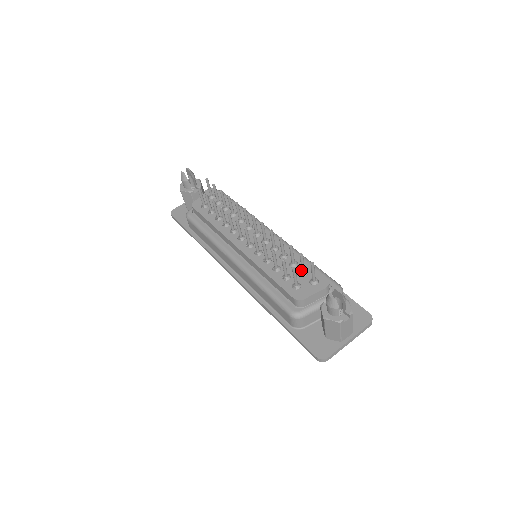
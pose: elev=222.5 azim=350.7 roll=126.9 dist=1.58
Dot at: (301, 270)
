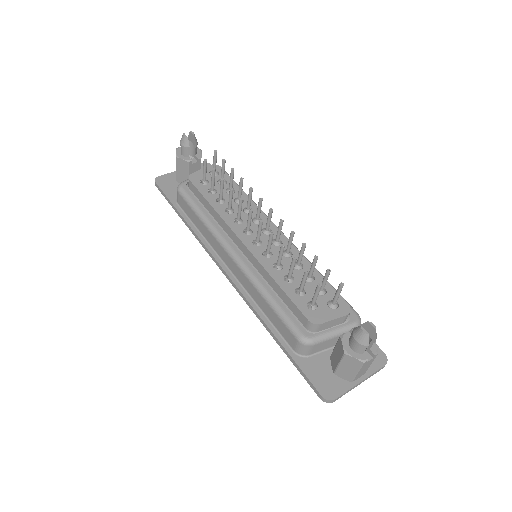
Dot at: occluded
